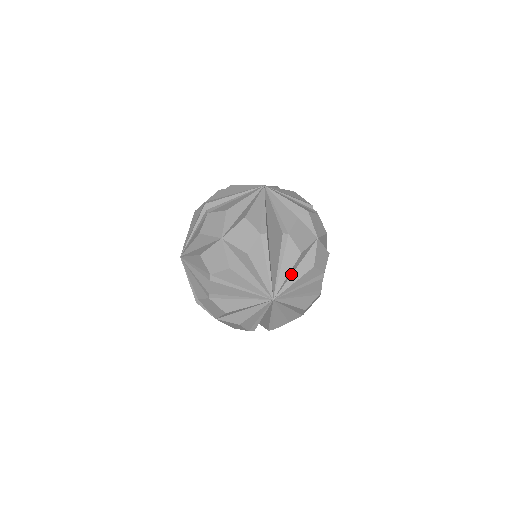
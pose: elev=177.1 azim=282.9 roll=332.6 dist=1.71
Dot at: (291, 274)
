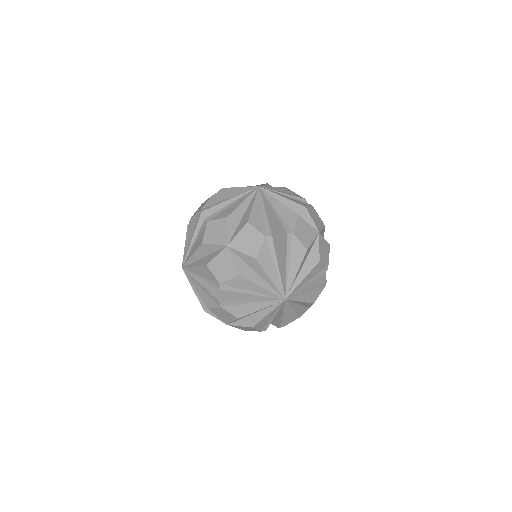
Dot at: (299, 272)
